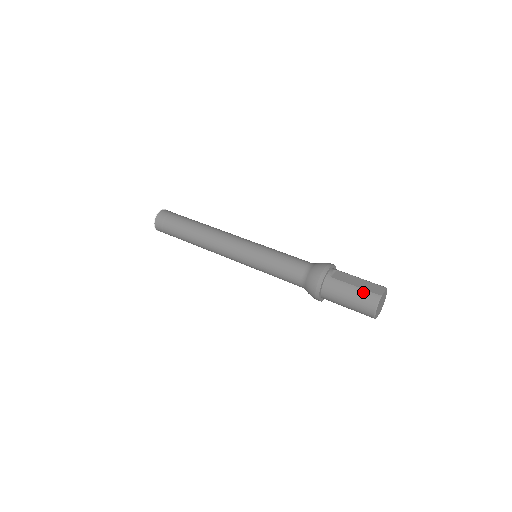
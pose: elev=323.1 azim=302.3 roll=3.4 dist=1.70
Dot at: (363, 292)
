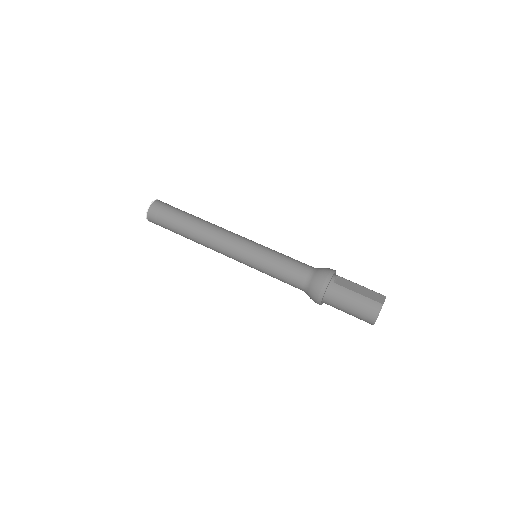
Dot at: (366, 300)
